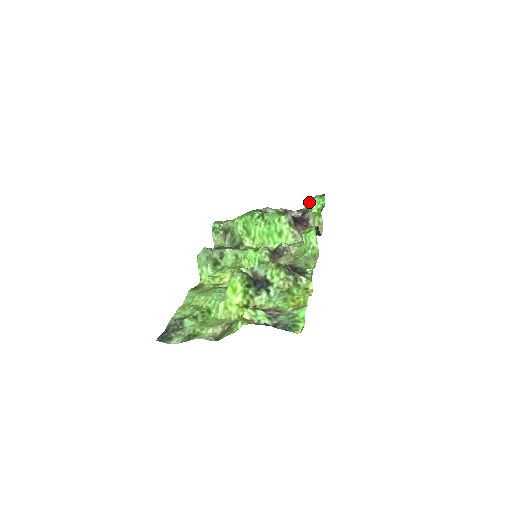
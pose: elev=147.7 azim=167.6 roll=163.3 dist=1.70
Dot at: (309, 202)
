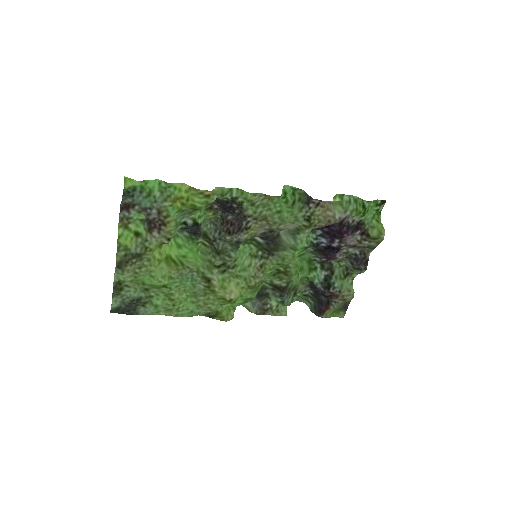
Dot at: (370, 219)
